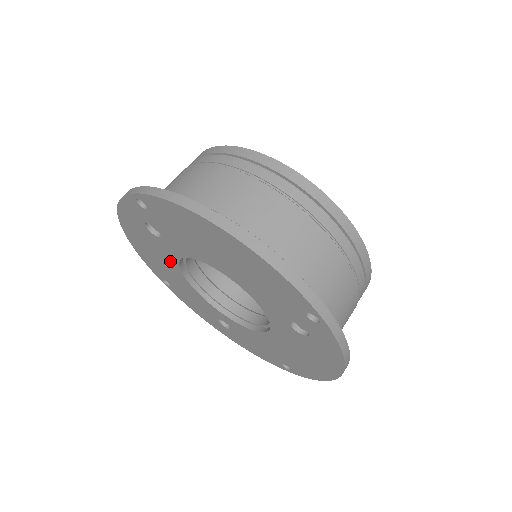
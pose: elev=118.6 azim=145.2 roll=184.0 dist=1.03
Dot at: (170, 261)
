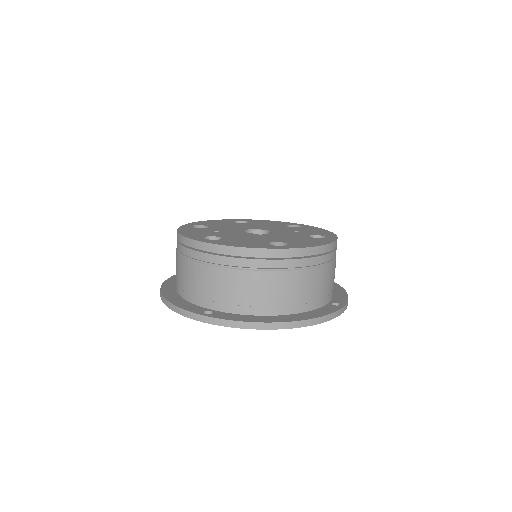
Dot at: occluded
